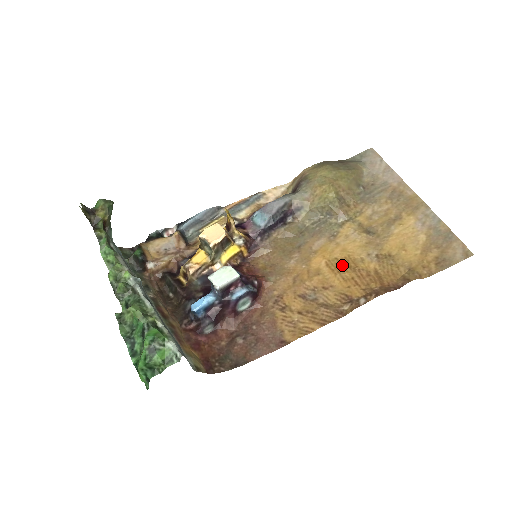
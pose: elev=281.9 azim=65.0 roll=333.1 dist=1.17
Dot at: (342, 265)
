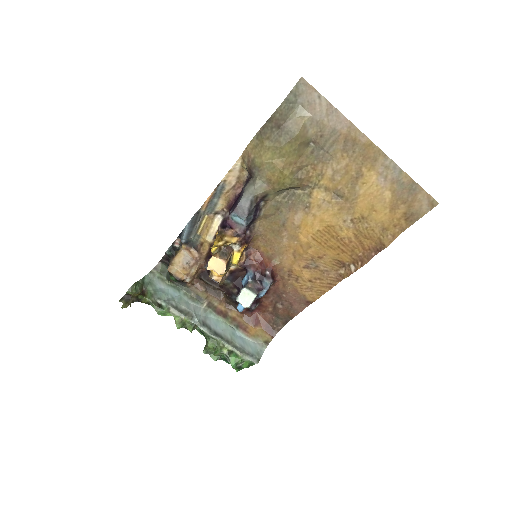
Dot at: (326, 236)
